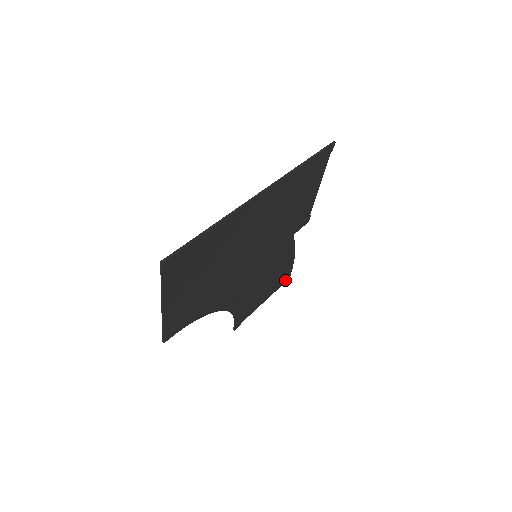
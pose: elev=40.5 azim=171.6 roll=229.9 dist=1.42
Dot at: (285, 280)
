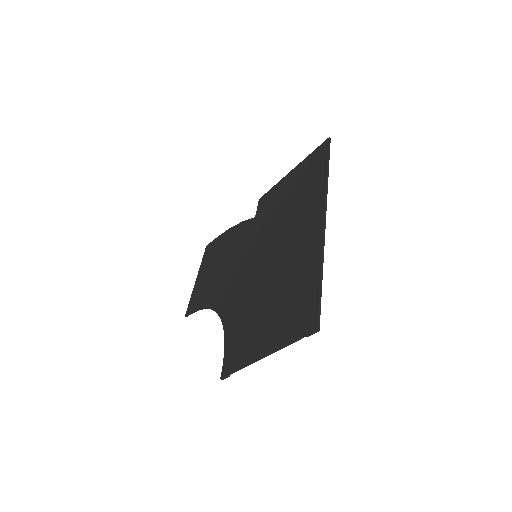
Dot at: occluded
